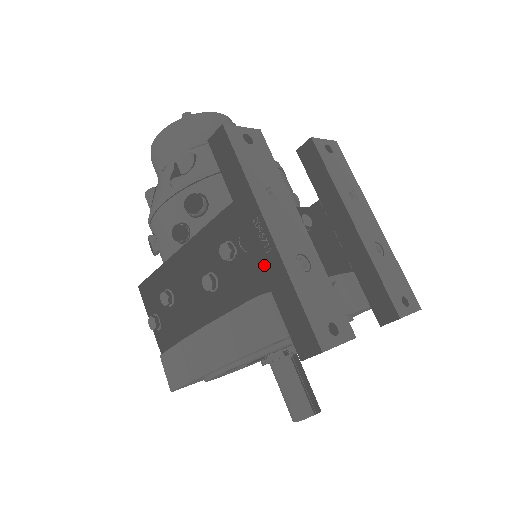
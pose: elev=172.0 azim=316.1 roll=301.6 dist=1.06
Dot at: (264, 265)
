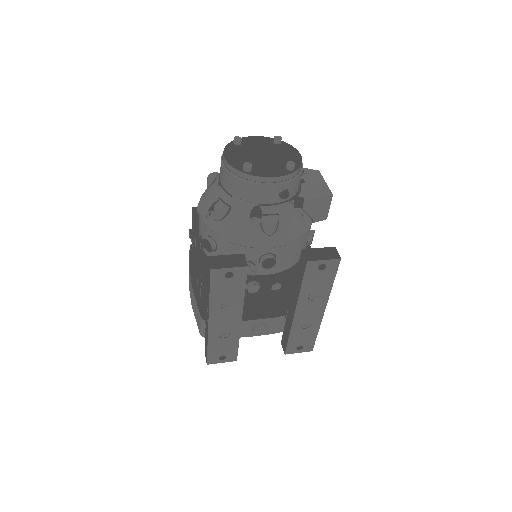
Dot at: (206, 322)
